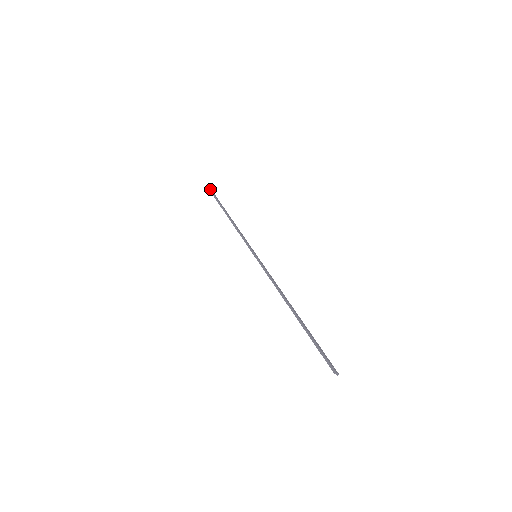
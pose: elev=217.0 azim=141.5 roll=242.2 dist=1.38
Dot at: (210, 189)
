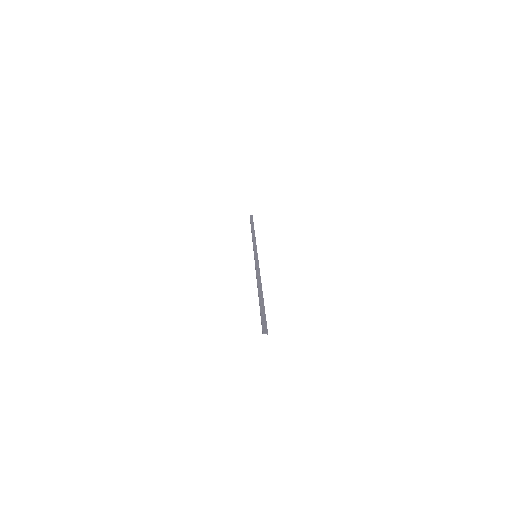
Dot at: occluded
